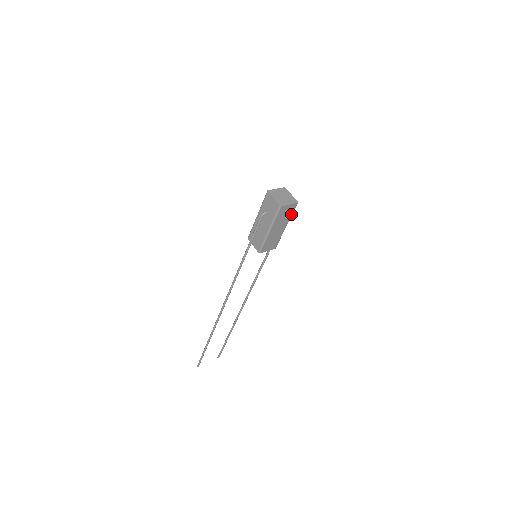
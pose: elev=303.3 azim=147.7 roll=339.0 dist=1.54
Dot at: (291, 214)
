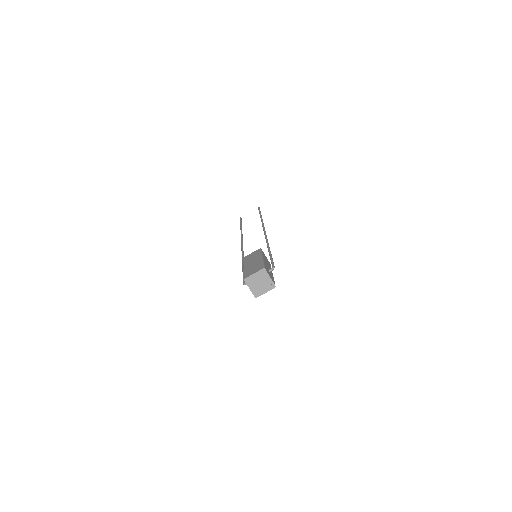
Dot at: occluded
